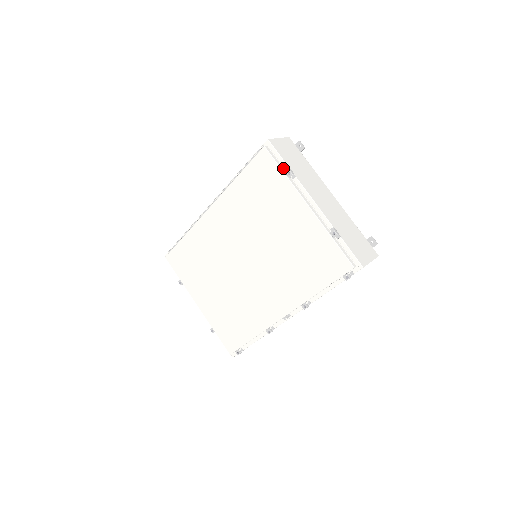
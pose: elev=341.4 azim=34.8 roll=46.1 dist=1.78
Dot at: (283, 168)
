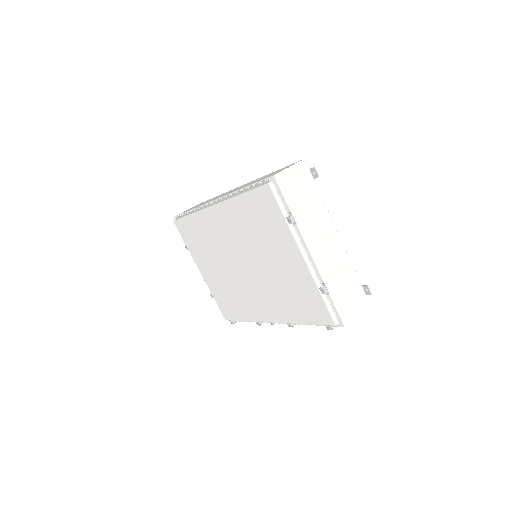
Dot at: (285, 210)
